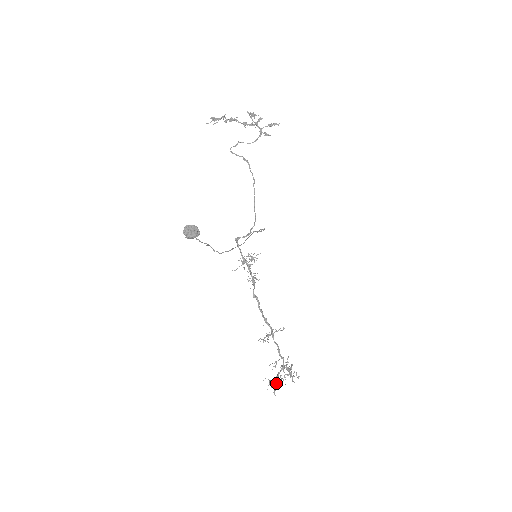
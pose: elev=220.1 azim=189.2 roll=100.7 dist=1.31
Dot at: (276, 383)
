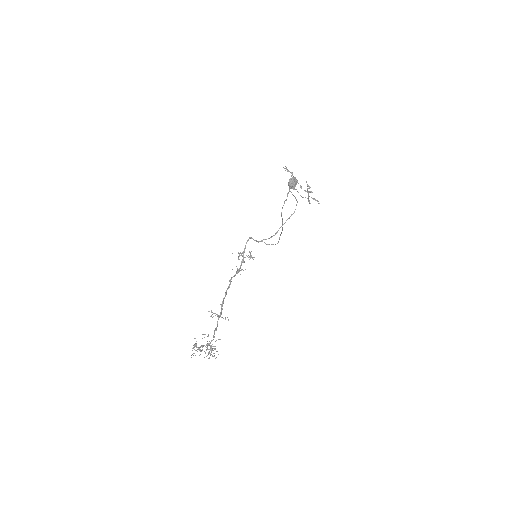
Dot at: (198, 349)
